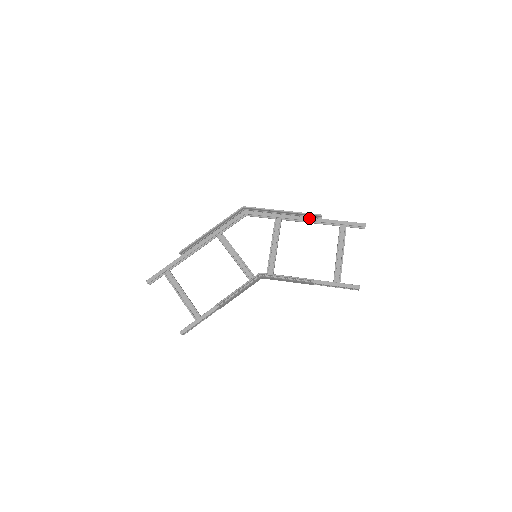
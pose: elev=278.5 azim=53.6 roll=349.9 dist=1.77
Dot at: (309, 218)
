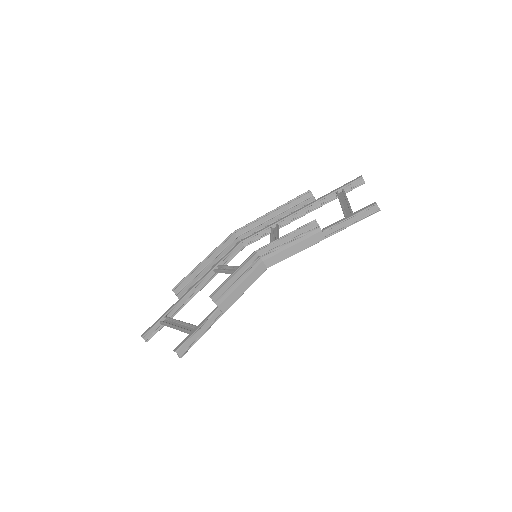
Dot at: (303, 207)
